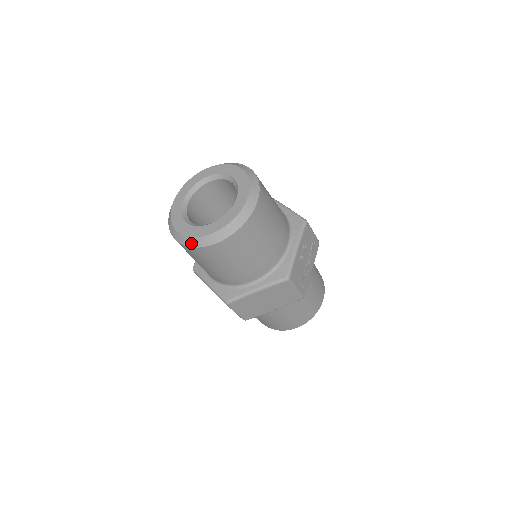
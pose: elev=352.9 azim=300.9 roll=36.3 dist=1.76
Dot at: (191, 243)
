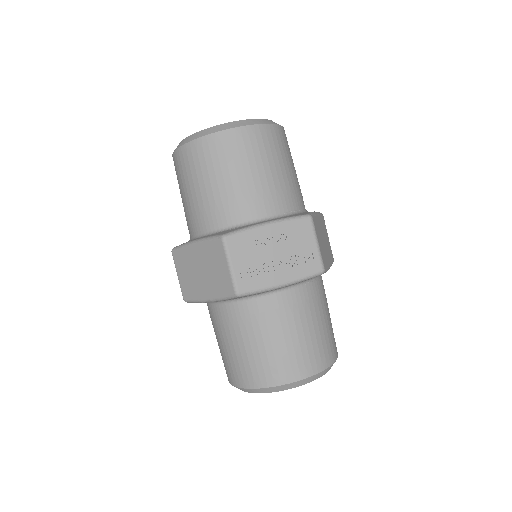
Dot at: occluded
